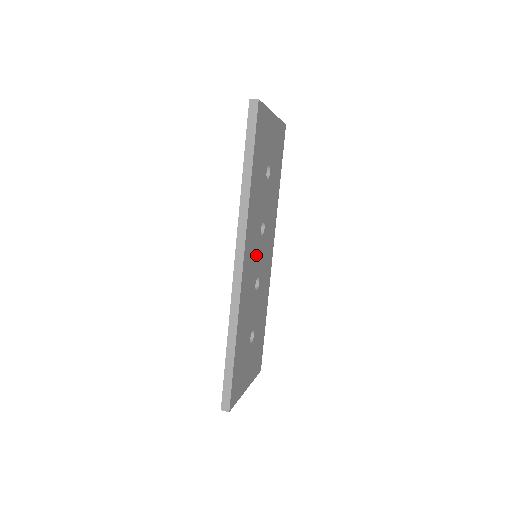
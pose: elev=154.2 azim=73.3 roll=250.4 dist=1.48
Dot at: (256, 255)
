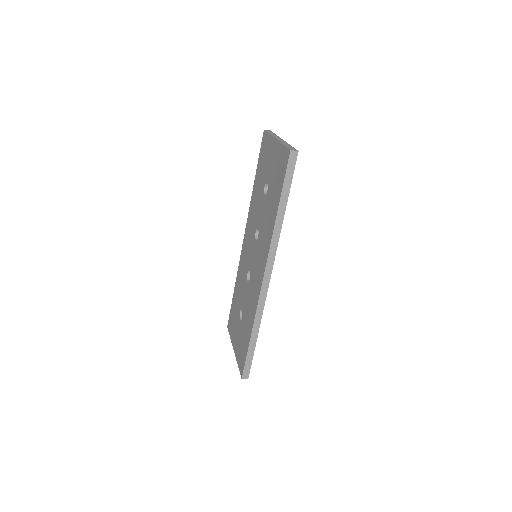
Dot at: occluded
